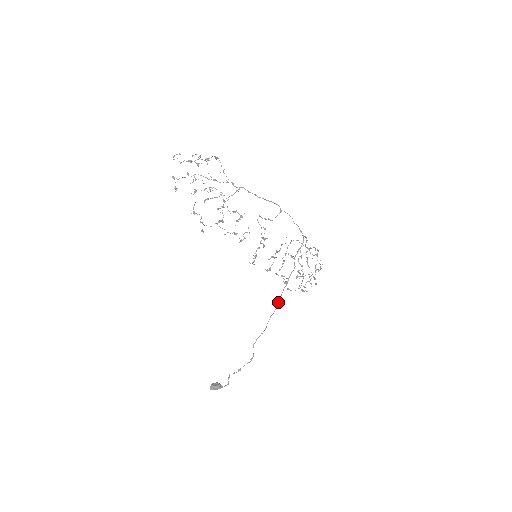
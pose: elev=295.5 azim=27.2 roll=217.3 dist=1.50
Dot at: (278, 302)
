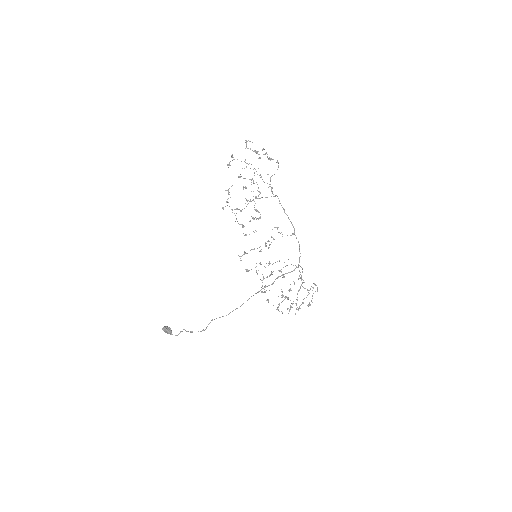
Dot at: occluded
